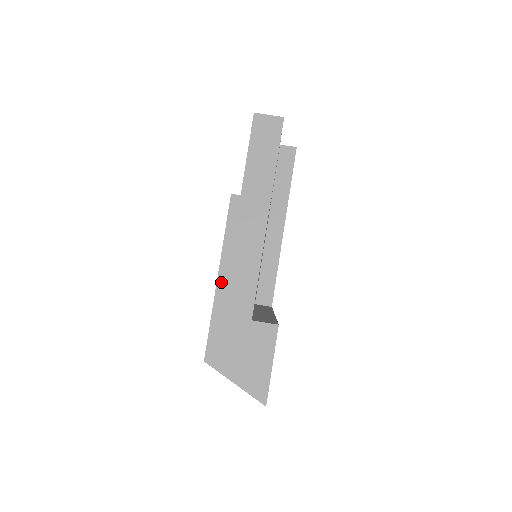
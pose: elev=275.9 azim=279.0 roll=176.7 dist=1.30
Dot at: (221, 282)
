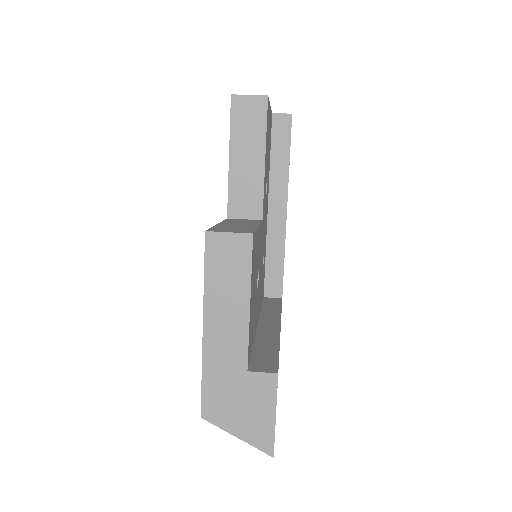
Dot at: (207, 333)
